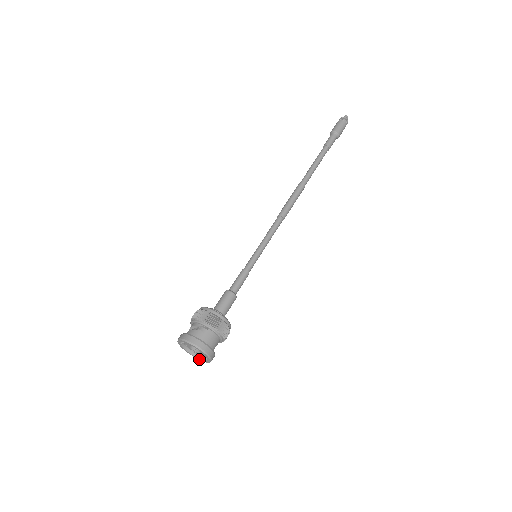
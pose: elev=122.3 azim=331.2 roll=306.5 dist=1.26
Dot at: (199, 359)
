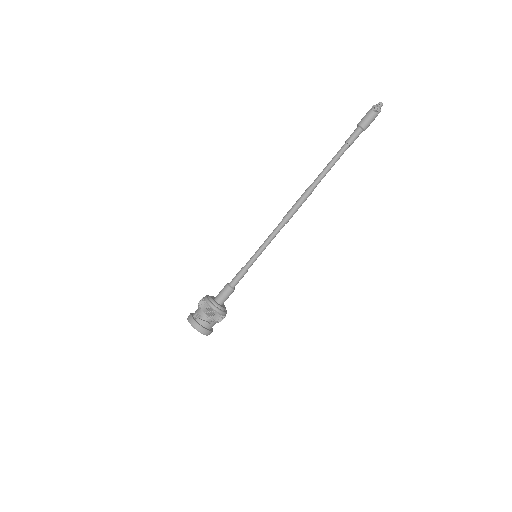
Dot at: occluded
